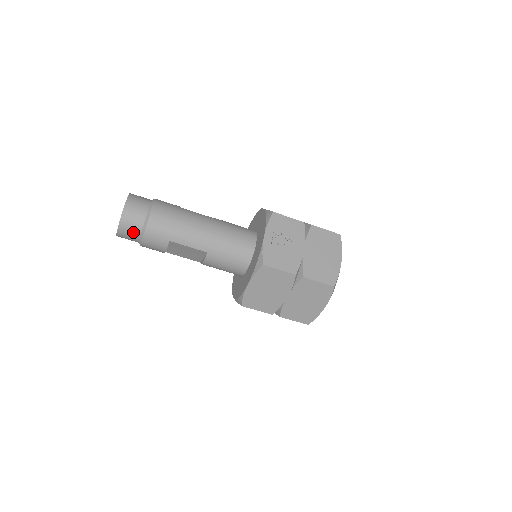
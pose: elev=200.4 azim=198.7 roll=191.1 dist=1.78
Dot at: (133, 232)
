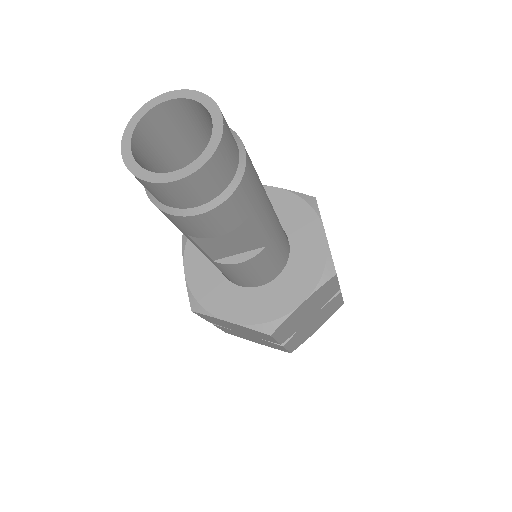
Dot at: (214, 185)
